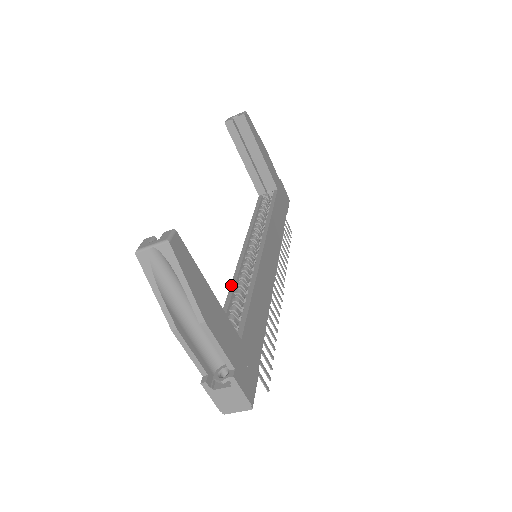
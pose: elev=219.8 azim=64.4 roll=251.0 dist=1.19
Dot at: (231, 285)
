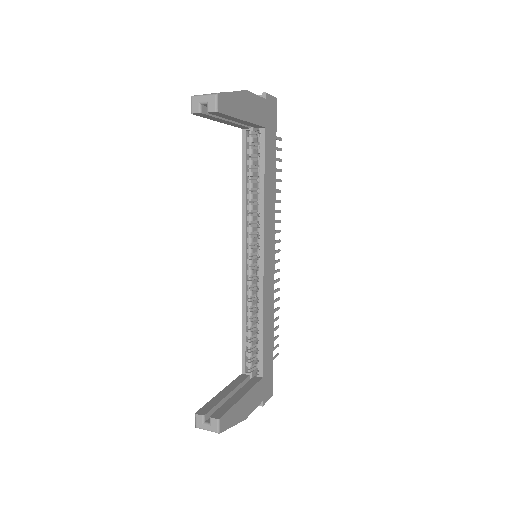
Dot at: (242, 307)
